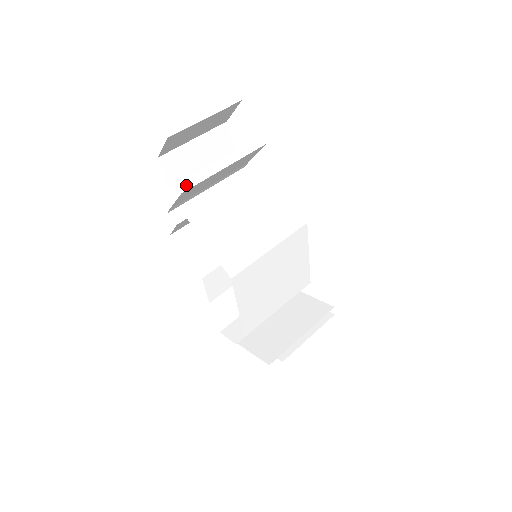
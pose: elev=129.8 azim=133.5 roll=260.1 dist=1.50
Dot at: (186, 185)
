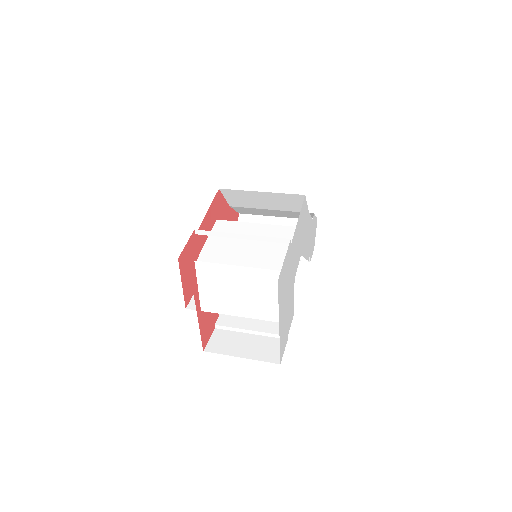
Dot at: occluded
